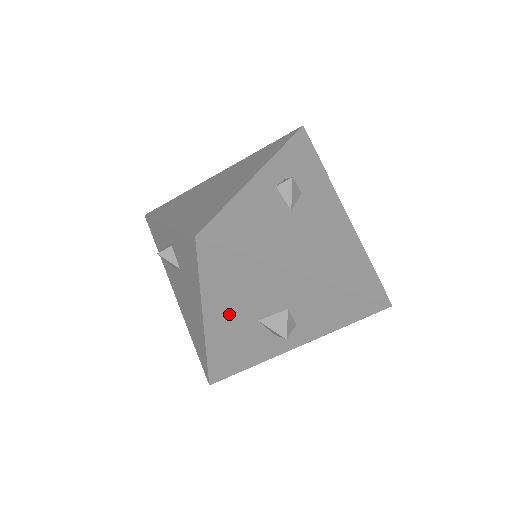
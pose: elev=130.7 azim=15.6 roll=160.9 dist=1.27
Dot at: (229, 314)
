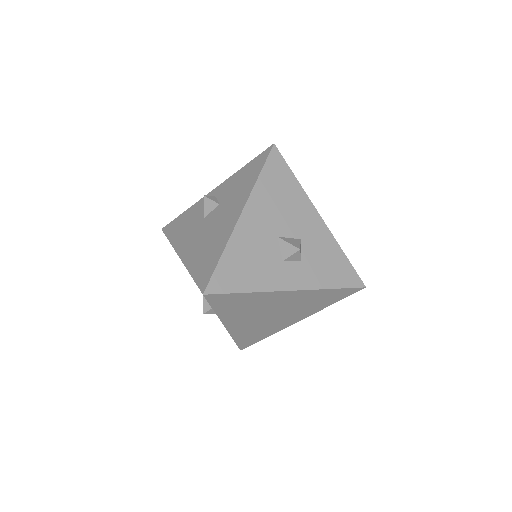
Dot at: (262, 216)
